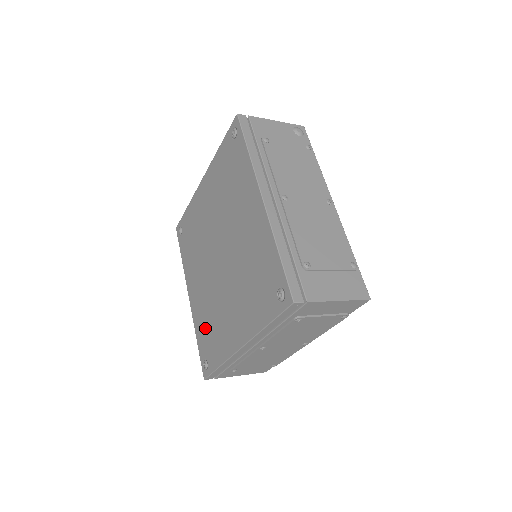
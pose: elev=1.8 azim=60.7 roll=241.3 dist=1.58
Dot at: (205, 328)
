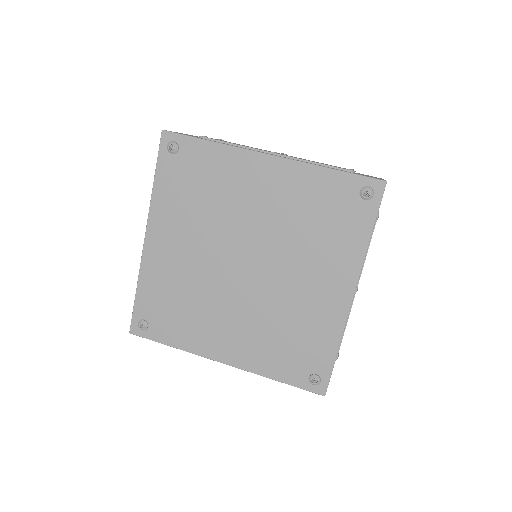
Dot at: (165, 297)
